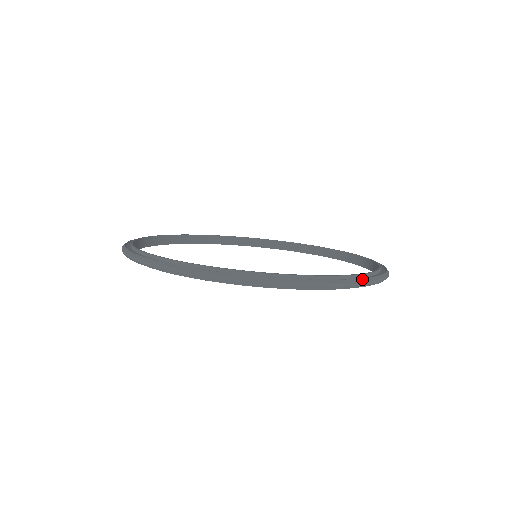
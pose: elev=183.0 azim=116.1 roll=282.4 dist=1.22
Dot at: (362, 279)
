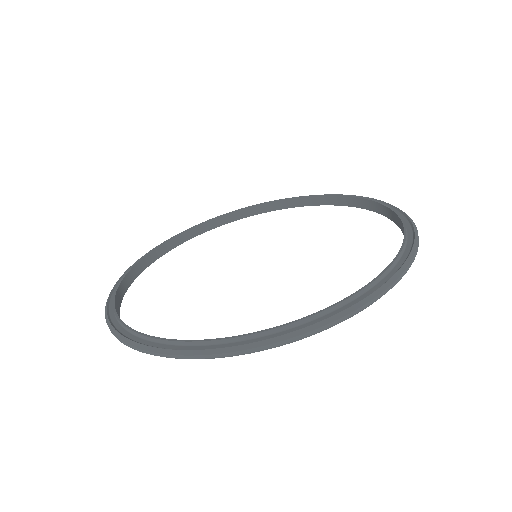
Dot at: (245, 345)
